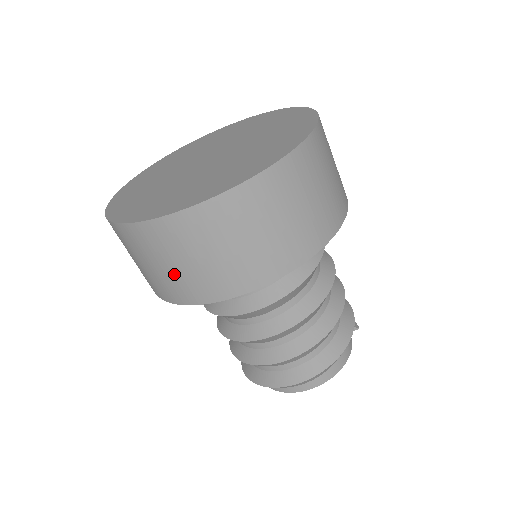
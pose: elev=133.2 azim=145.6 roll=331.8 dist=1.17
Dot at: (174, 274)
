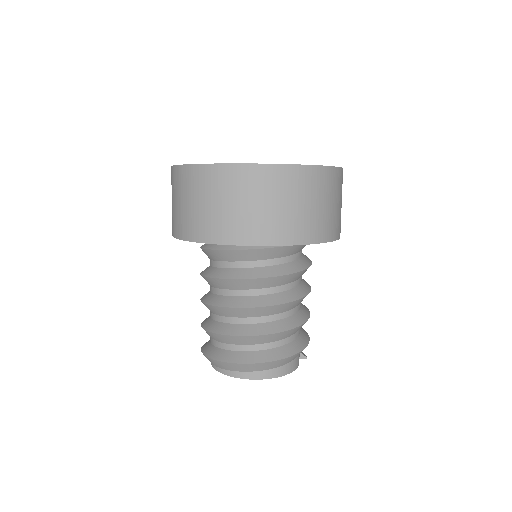
Dot at: (213, 213)
